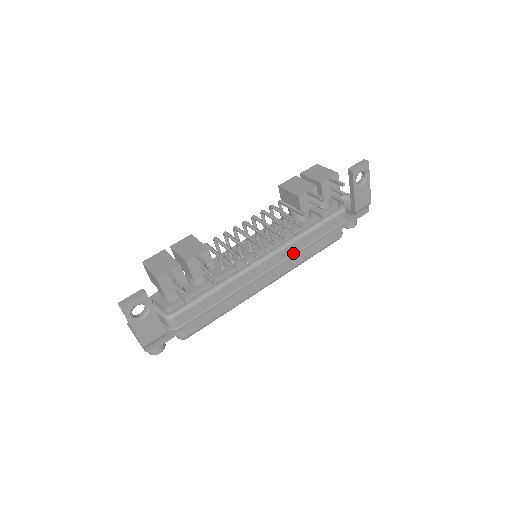
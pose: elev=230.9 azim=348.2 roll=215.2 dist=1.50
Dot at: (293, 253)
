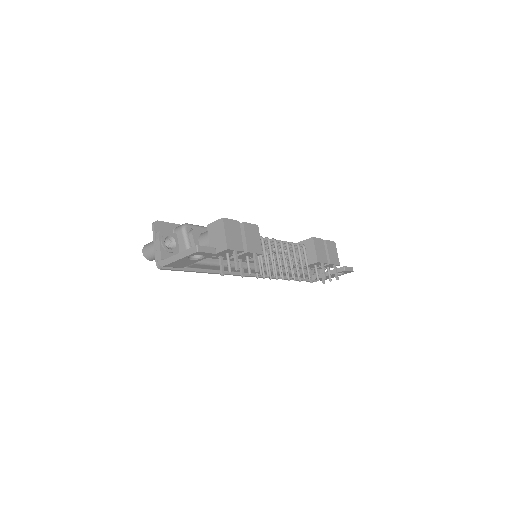
Dot at: (272, 274)
